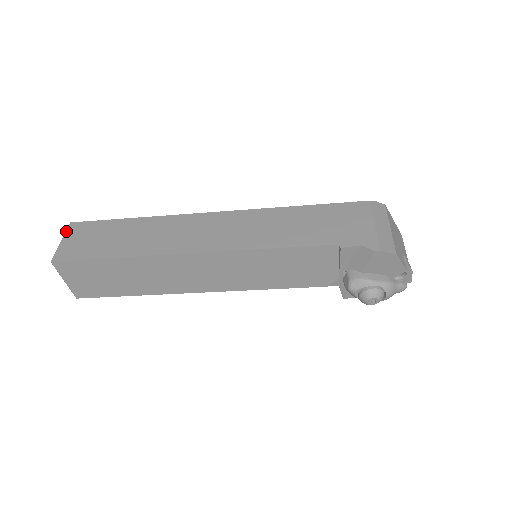
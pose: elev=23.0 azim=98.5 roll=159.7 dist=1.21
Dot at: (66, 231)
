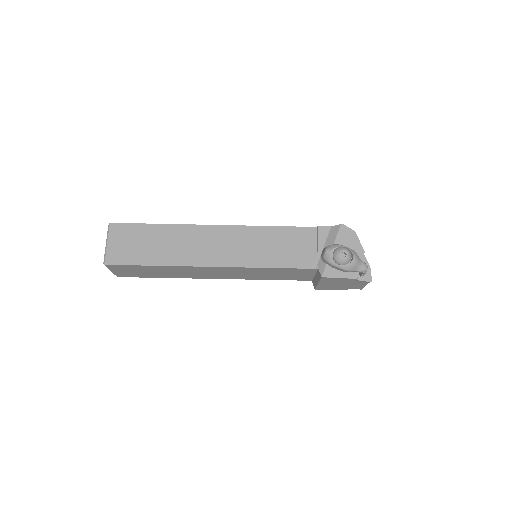
Dot at: occluded
